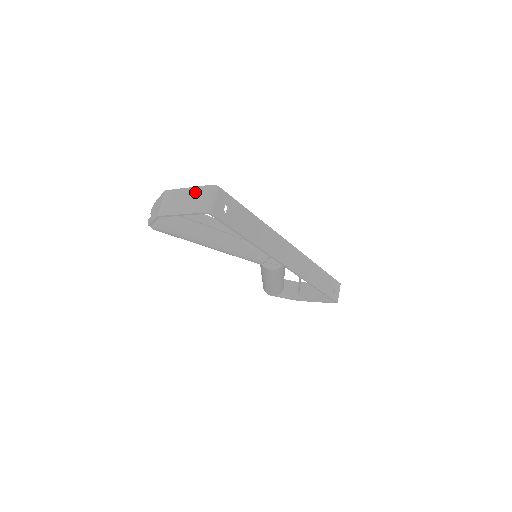
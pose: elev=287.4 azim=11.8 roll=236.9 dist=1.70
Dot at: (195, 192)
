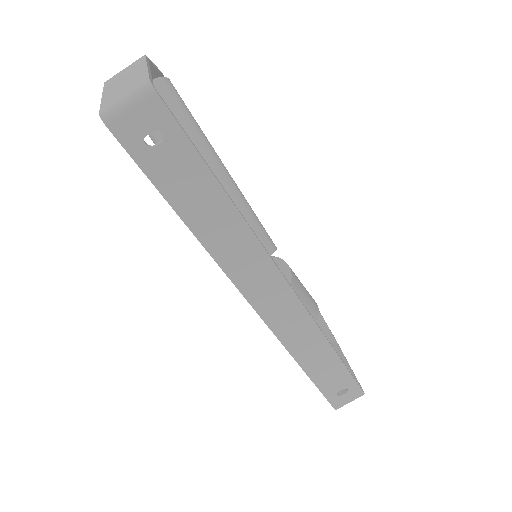
Dot at: (137, 77)
